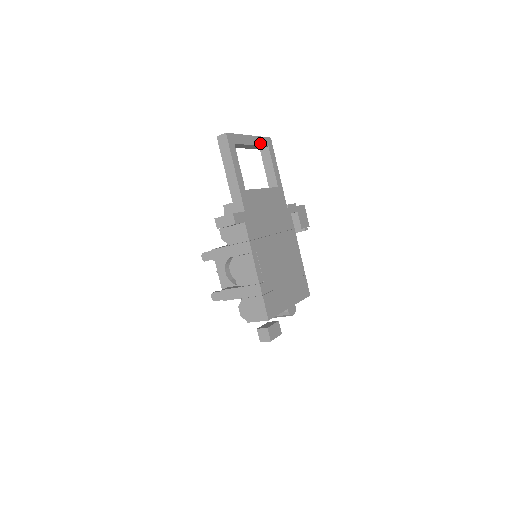
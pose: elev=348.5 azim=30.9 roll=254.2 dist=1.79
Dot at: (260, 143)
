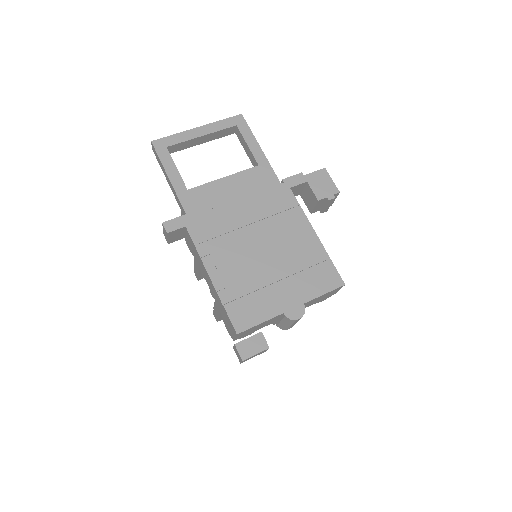
Dot at: (219, 128)
